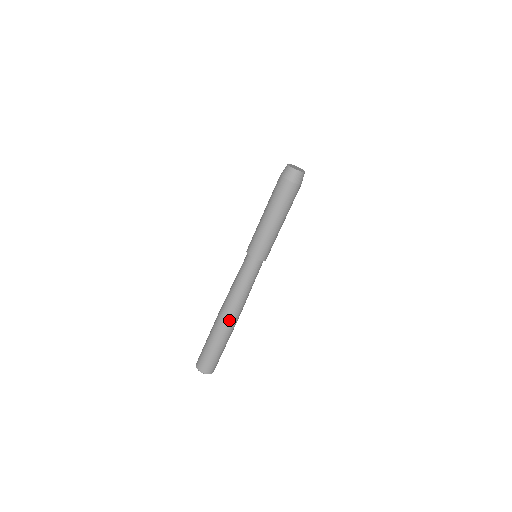
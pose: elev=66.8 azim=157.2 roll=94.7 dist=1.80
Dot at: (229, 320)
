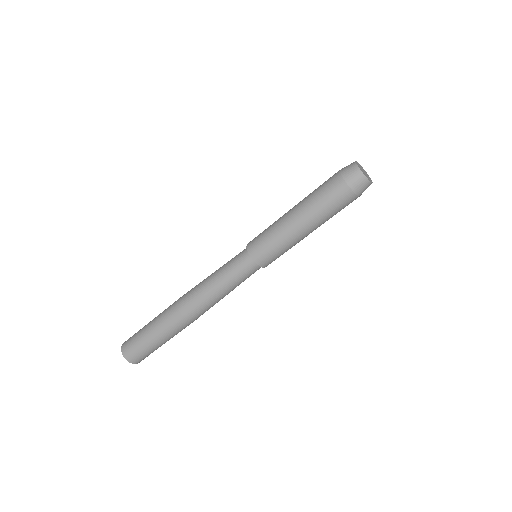
Dot at: (183, 313)
